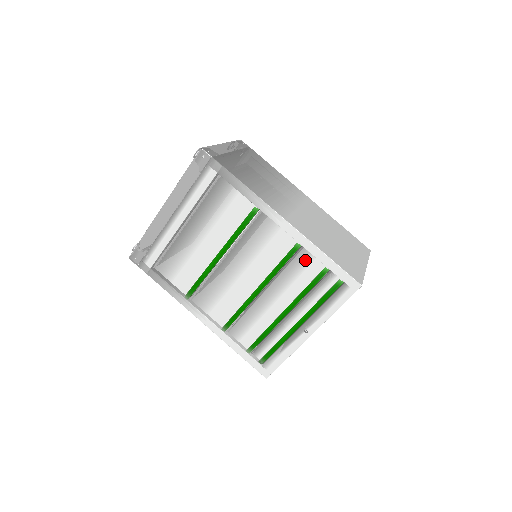
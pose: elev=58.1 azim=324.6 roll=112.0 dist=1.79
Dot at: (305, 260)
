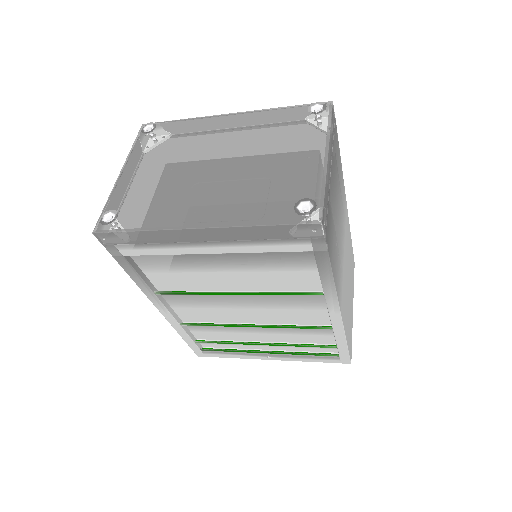
Dot at: (322, 332)
